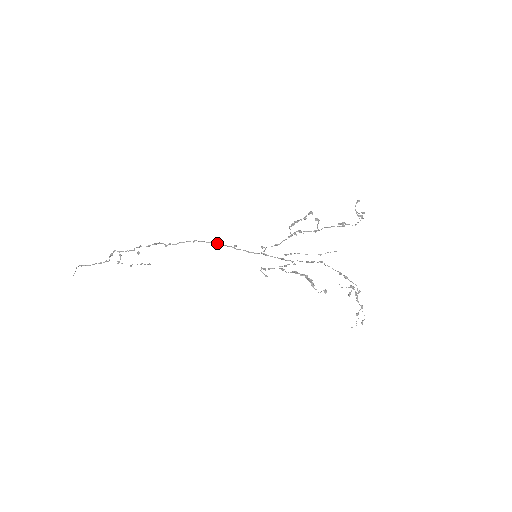
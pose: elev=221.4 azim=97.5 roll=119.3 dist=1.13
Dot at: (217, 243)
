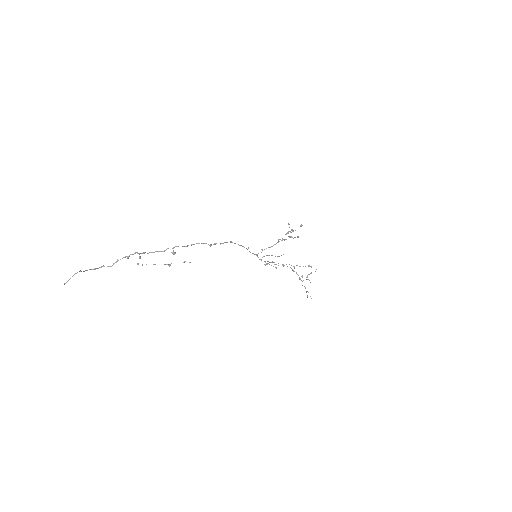
Dot at: (240, 245)
